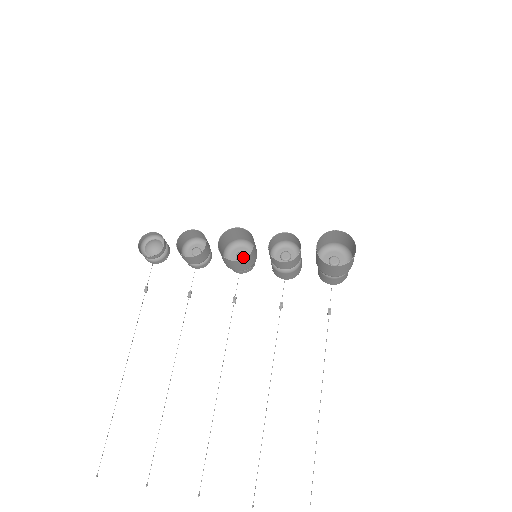
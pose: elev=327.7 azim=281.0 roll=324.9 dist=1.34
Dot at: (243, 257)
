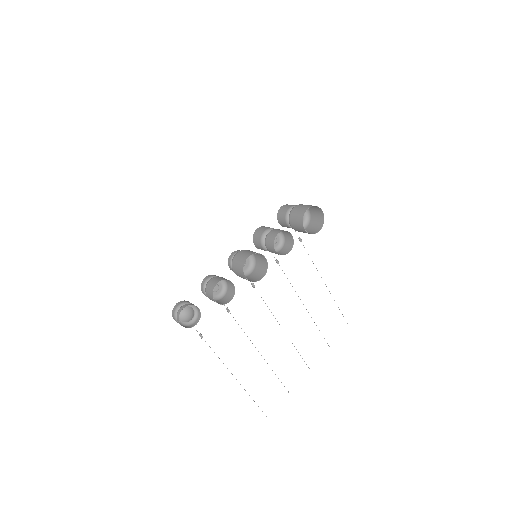
Dot at: (245, 262)
